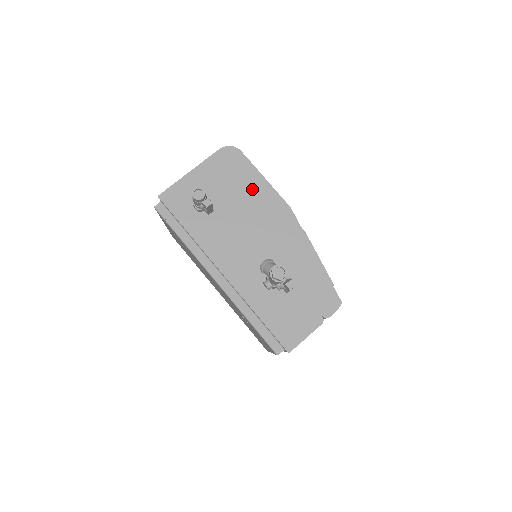
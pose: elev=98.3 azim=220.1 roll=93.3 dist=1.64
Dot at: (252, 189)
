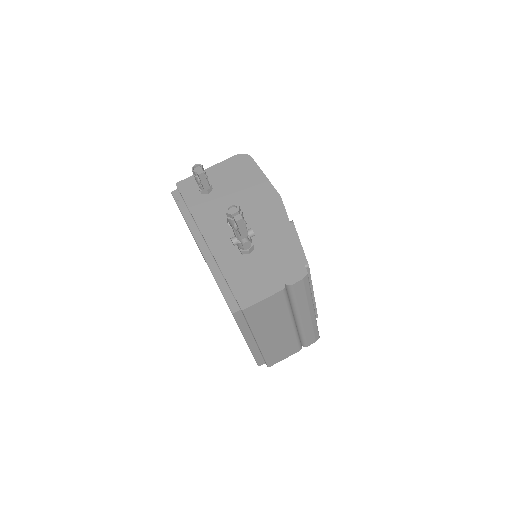
Dot at: (252, 182)
